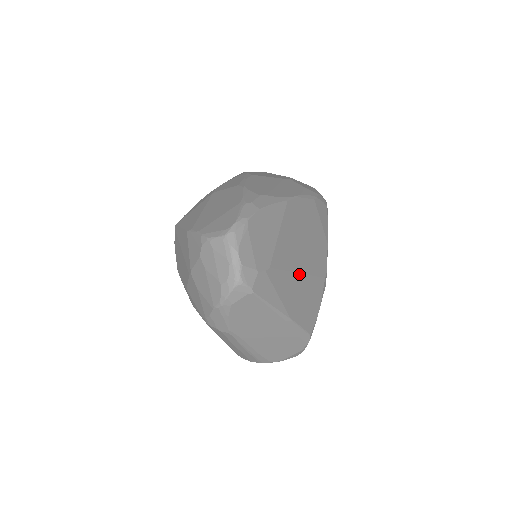
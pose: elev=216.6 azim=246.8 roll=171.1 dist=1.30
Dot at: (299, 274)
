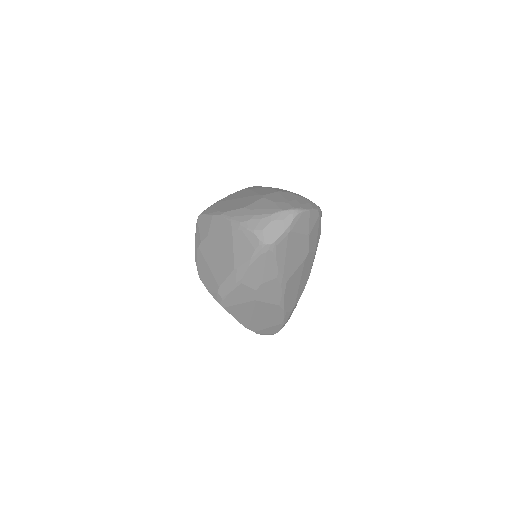
Dot at: occluded
